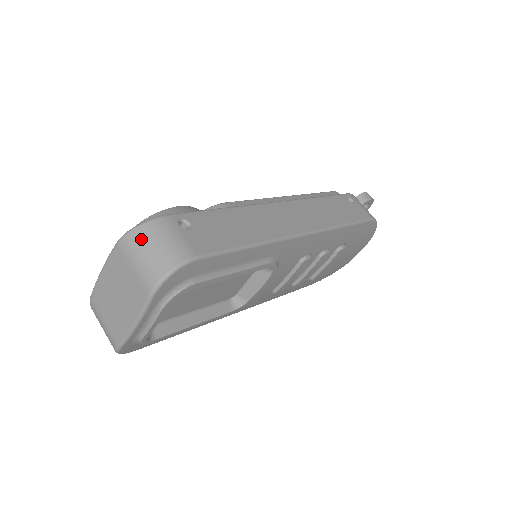
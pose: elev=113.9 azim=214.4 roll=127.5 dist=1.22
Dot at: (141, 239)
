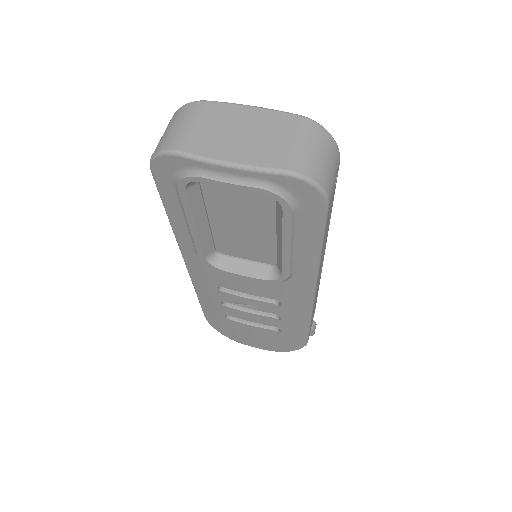
Dot at: (323, 141)
